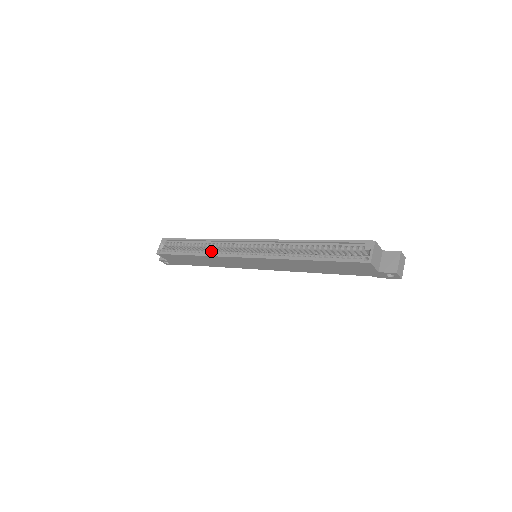
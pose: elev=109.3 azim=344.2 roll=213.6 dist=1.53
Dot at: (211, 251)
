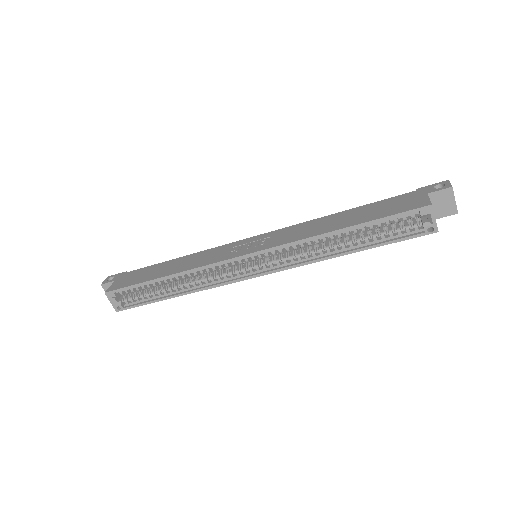
Dot at: (196, 282)
